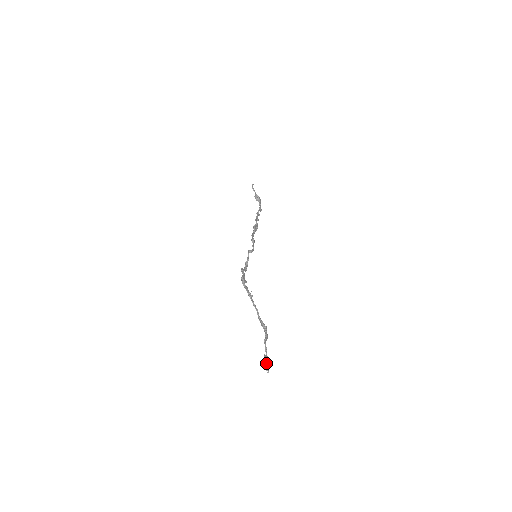
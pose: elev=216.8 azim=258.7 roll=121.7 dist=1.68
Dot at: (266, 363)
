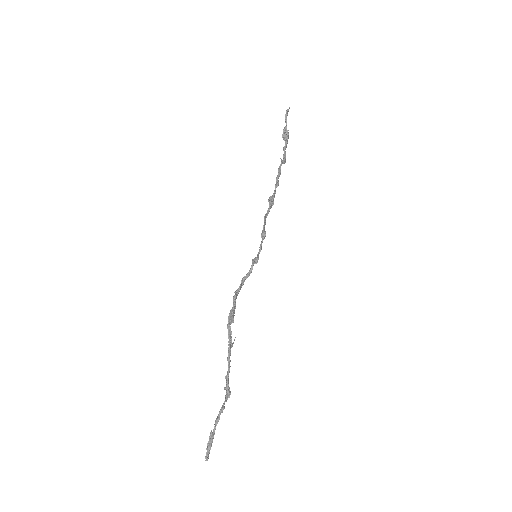
Dot at: (209, 449)
